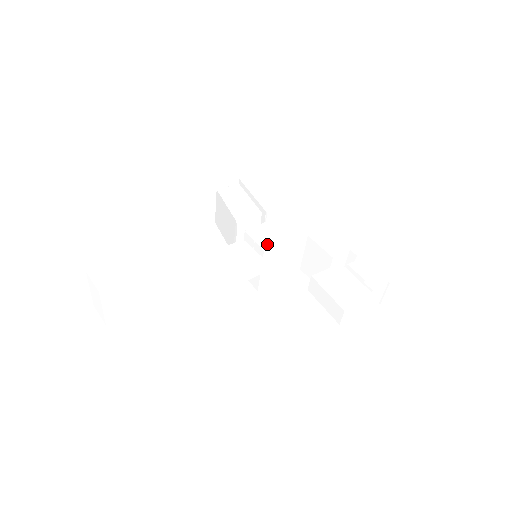
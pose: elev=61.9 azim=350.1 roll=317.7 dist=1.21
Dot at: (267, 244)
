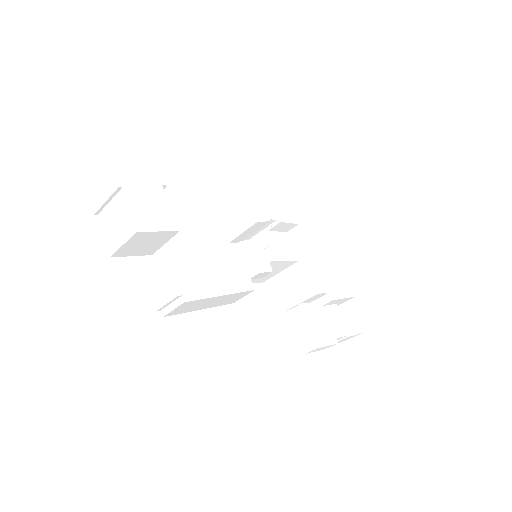
Dot at: (276, 255)
